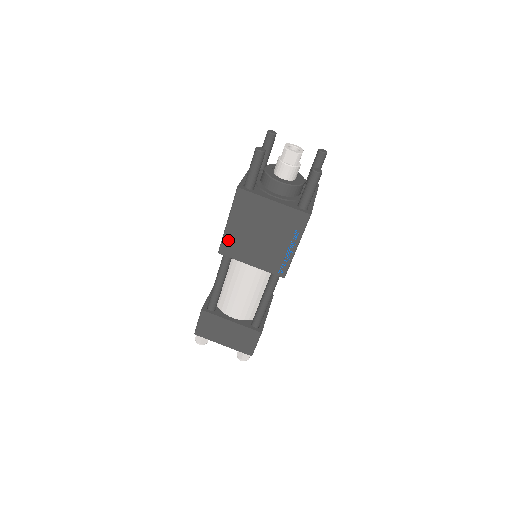
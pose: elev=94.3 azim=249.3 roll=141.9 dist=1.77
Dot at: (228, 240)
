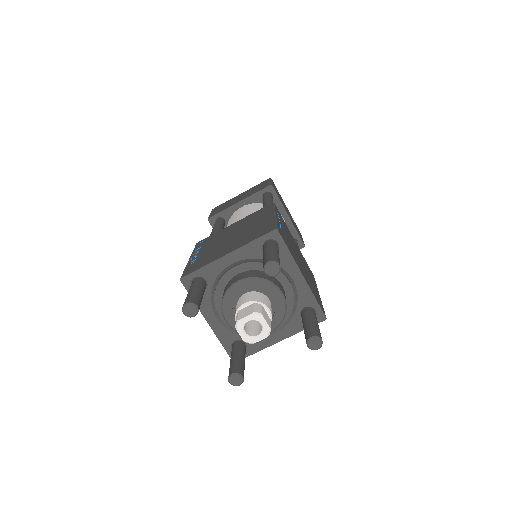
Dot at: occluded
